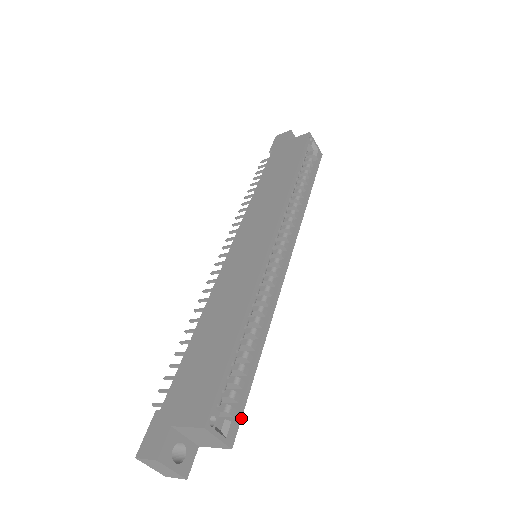
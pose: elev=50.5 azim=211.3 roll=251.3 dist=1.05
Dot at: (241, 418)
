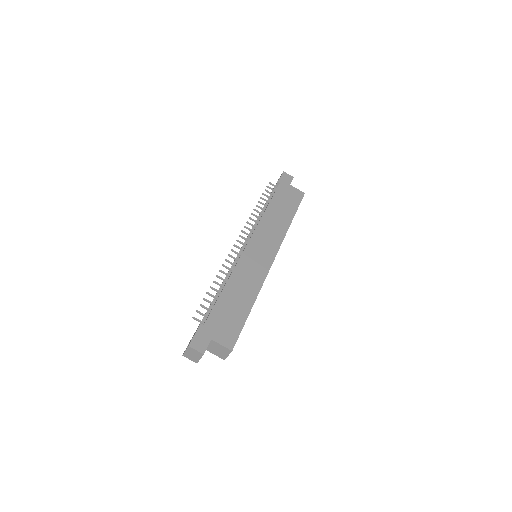
Dot at: occluded
